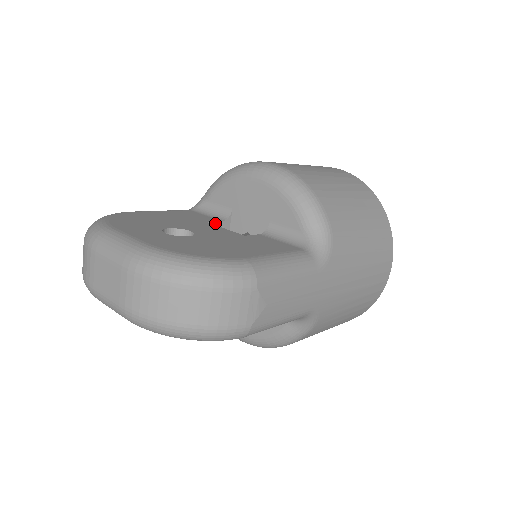
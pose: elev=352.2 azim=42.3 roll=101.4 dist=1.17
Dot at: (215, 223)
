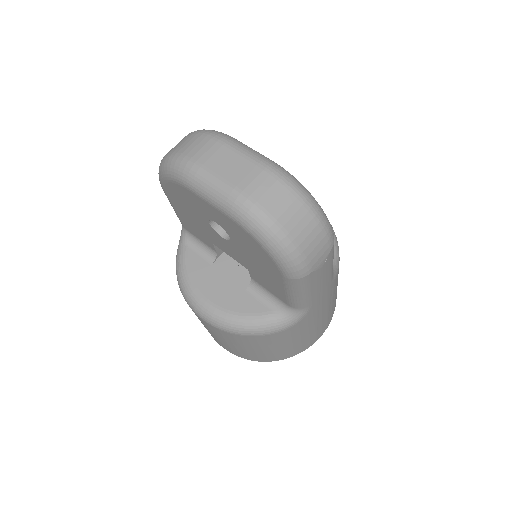
Dot at: occluded
